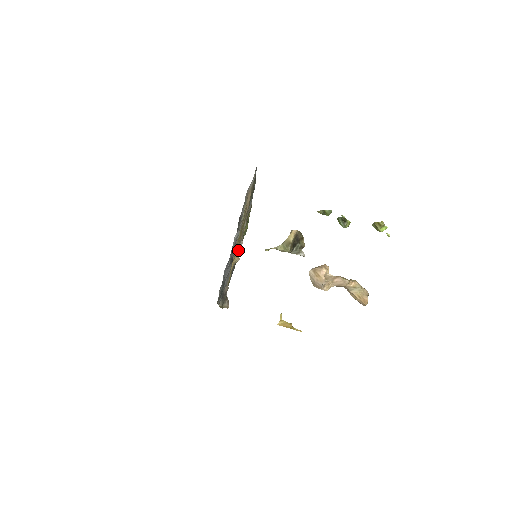
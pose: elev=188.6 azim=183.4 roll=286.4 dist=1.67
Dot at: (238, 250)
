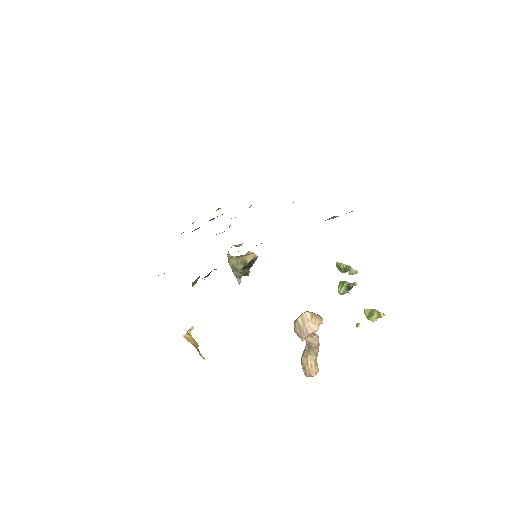
Dot at: occluded
